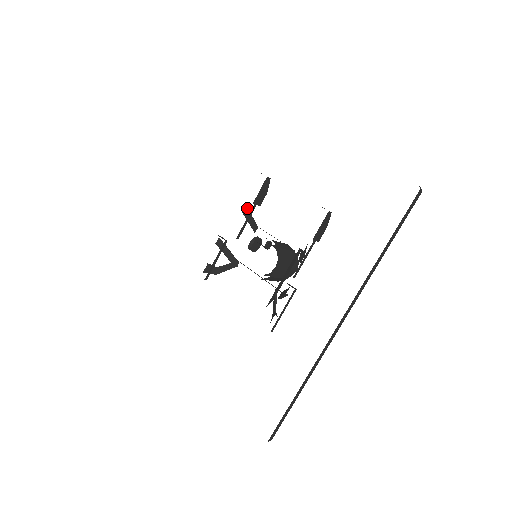
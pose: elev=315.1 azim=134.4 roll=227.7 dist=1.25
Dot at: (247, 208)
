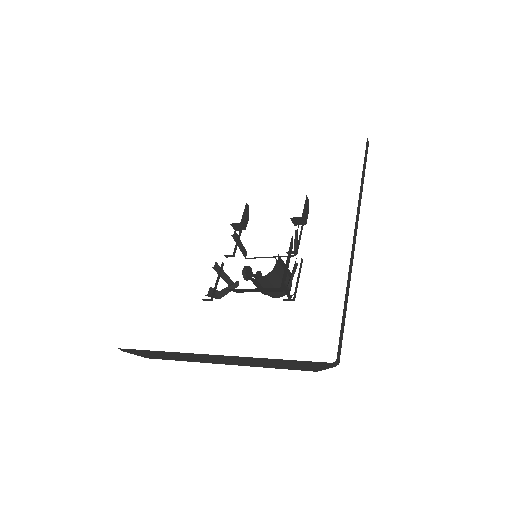
Dot at: (235, 232)
